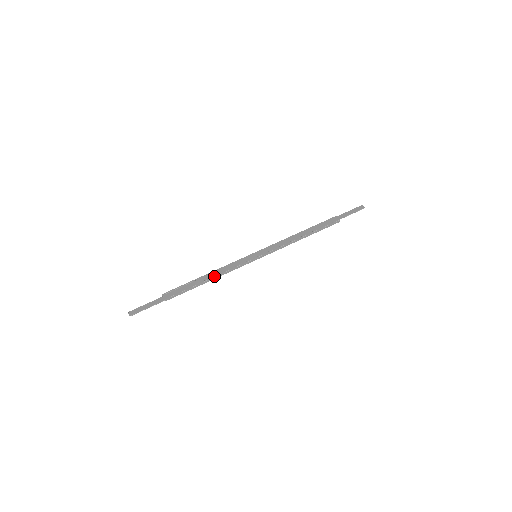
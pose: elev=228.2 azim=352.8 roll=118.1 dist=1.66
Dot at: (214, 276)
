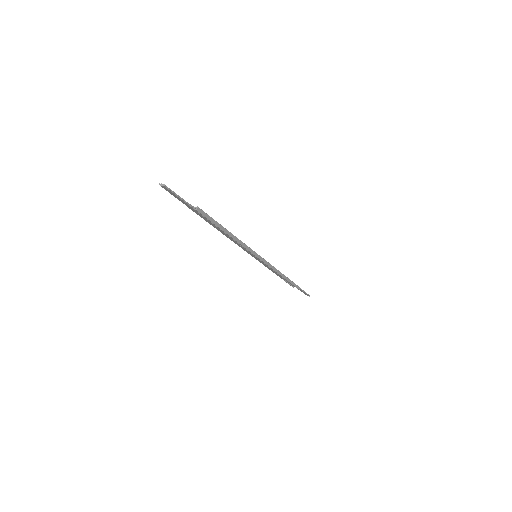
Dot at: occluded
